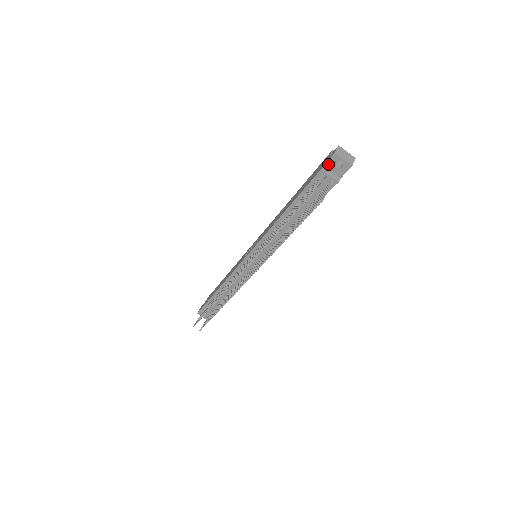
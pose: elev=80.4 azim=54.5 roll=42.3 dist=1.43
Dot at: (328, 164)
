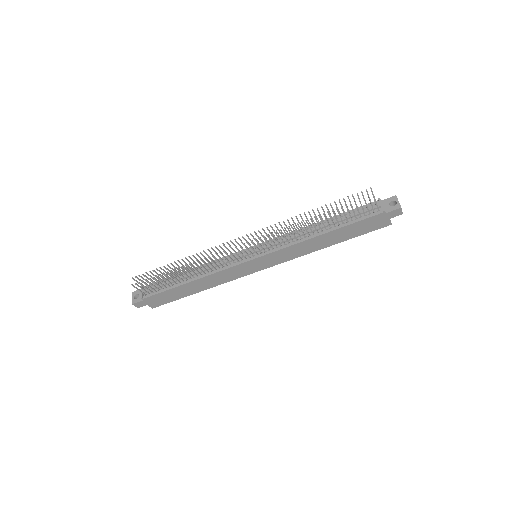
Dot at: (385, 201)
